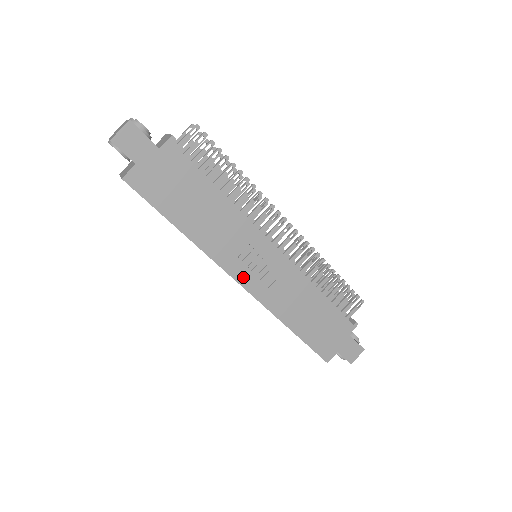
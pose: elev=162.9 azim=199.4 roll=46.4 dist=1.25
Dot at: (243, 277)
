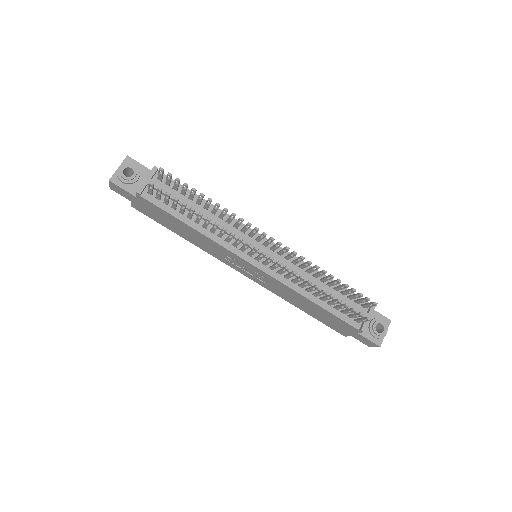
Dot at: (241, 271)
